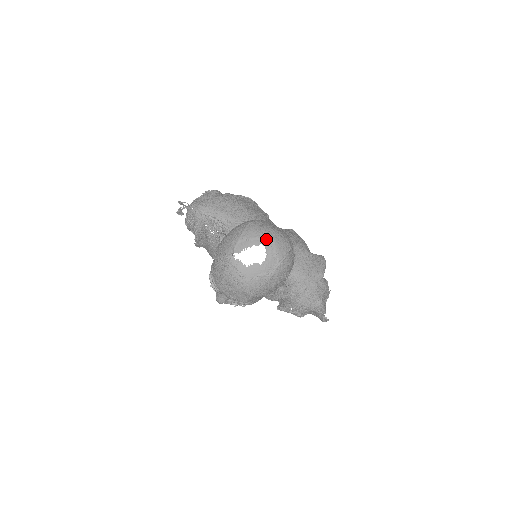
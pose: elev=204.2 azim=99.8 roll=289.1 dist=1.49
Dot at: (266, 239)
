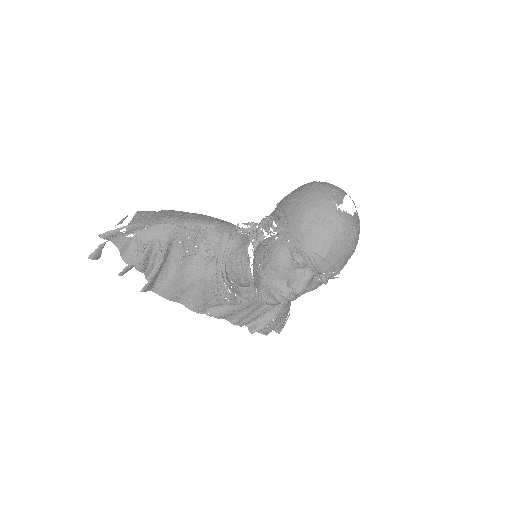
Dot at: (343, 190)
